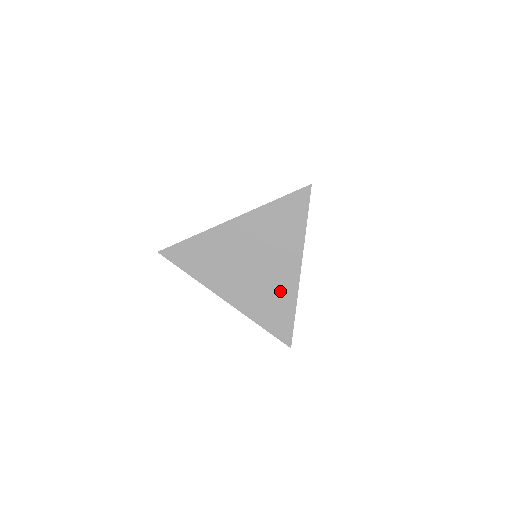
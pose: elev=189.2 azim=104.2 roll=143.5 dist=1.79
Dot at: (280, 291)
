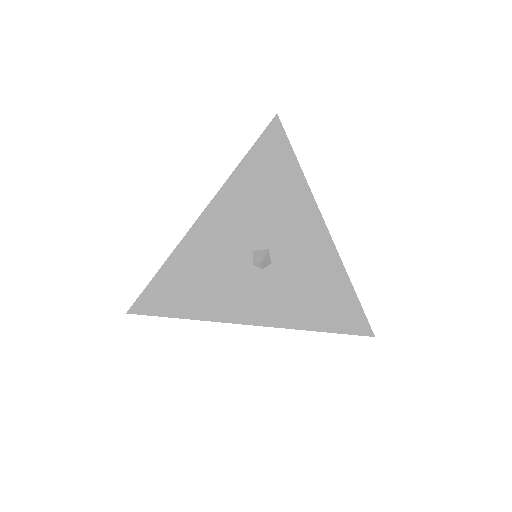
Dot at: occluded
